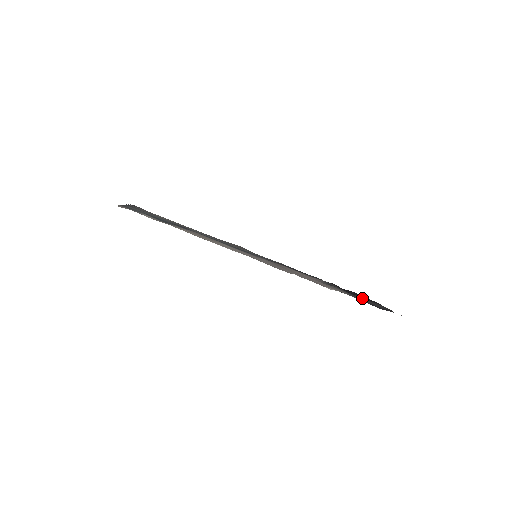
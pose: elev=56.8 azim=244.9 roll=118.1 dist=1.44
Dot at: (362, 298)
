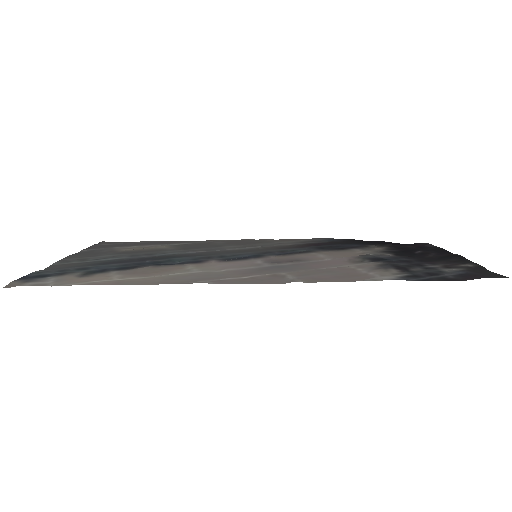
Dot at: (431, 260)
